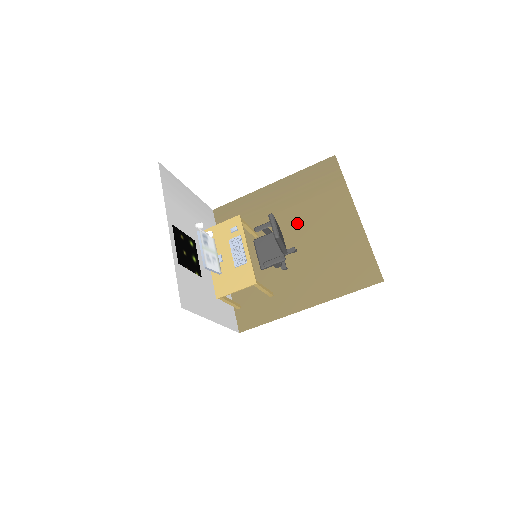
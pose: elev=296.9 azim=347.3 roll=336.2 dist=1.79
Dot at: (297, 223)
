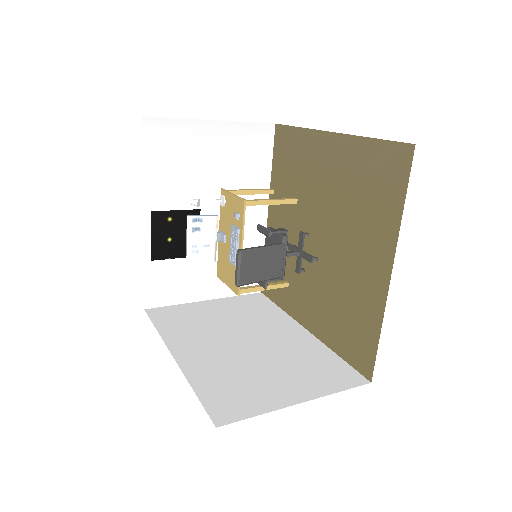
Dot at: (332, 222)
